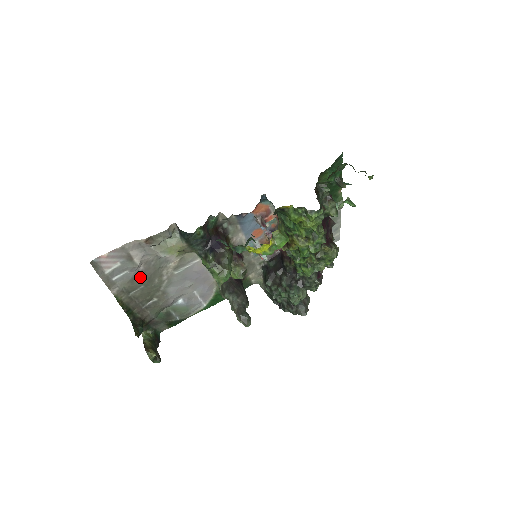
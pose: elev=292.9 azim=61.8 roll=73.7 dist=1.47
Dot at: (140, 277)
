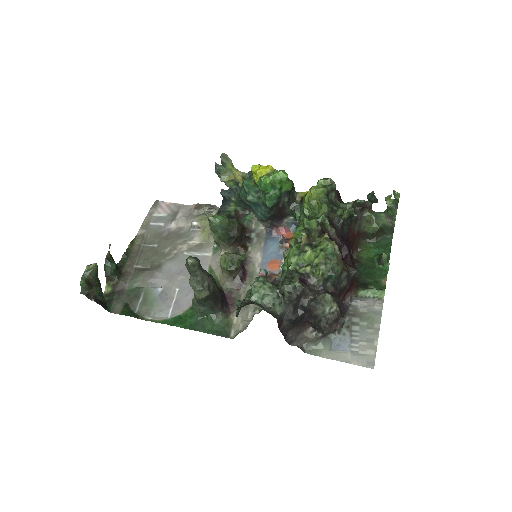
Dot at: (164, 236)
